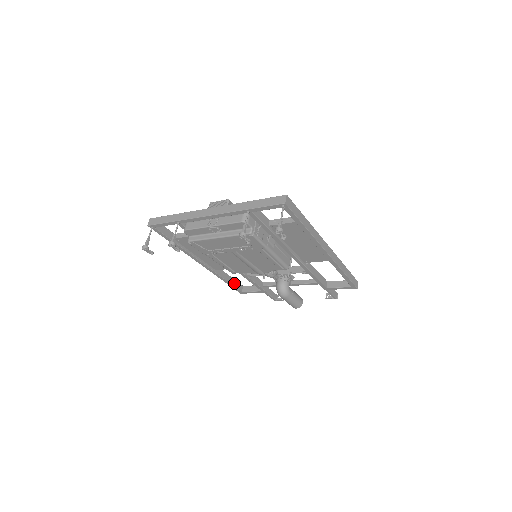
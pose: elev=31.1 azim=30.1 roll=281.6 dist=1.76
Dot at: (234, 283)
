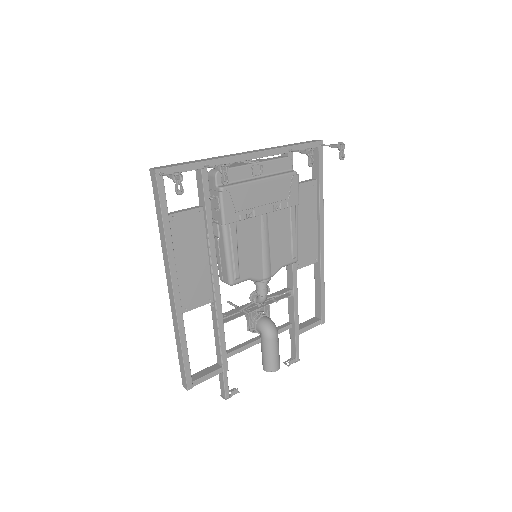
Dot at: (186, 359)
